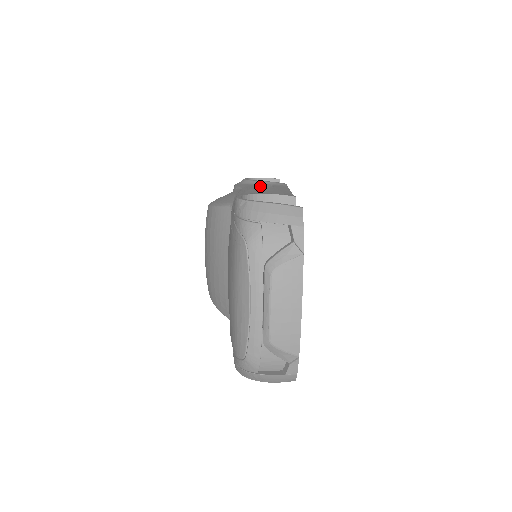
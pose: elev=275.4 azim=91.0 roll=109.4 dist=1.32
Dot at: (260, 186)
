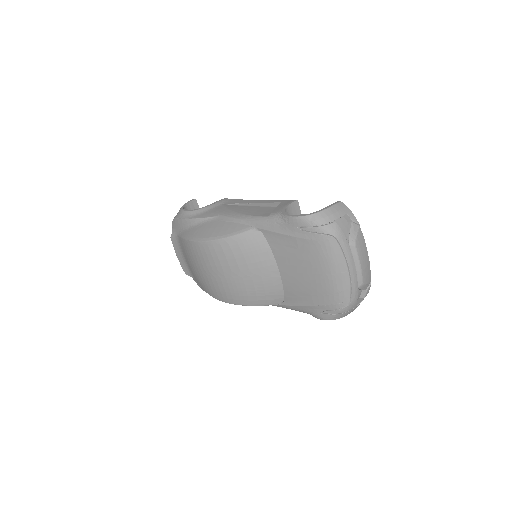
Dot at: (227, 208)
